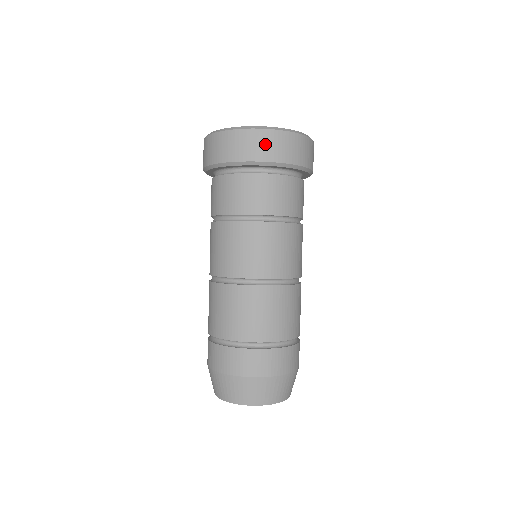
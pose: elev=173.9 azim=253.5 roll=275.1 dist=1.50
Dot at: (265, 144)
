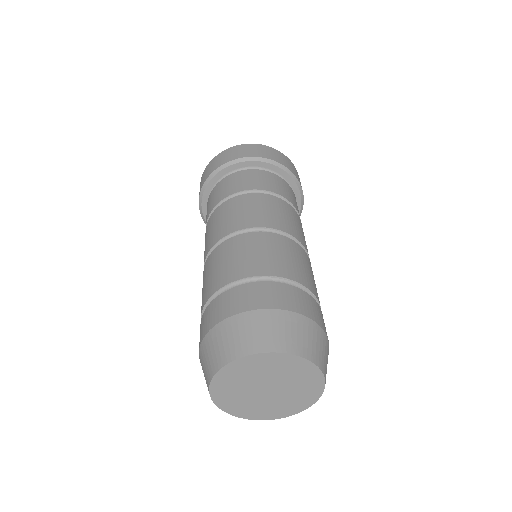
Dot at: (276, 155)
